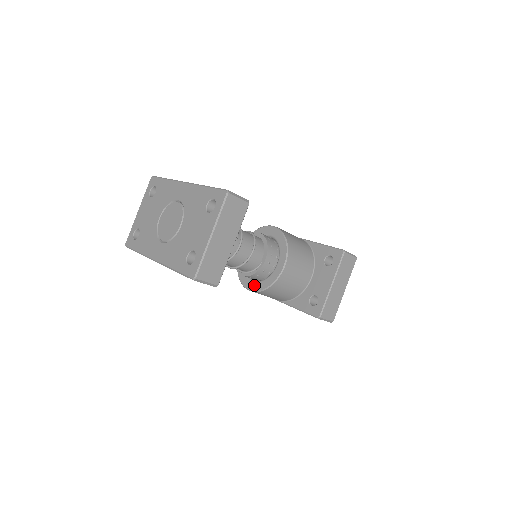
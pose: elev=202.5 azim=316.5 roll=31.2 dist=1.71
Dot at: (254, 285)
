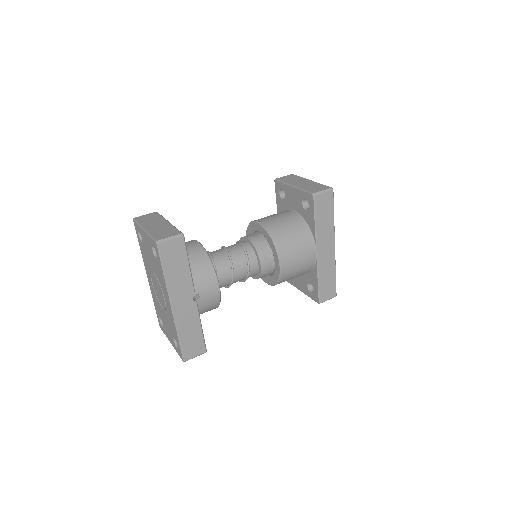
Dot at: occluded
